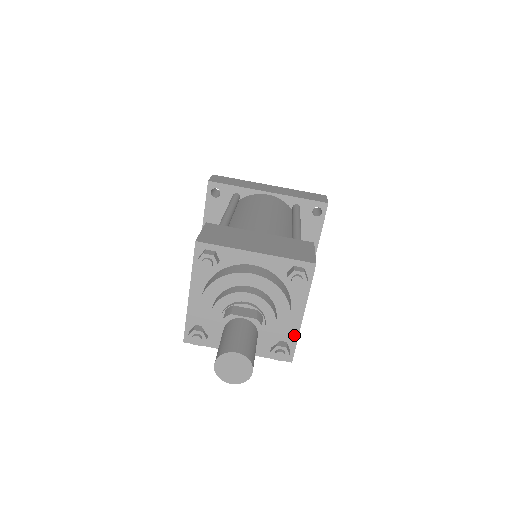
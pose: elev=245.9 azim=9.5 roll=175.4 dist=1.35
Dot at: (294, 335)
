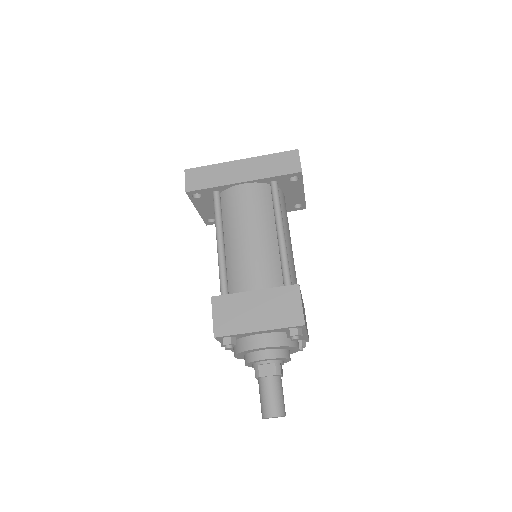
Dot at: (305, 338)
